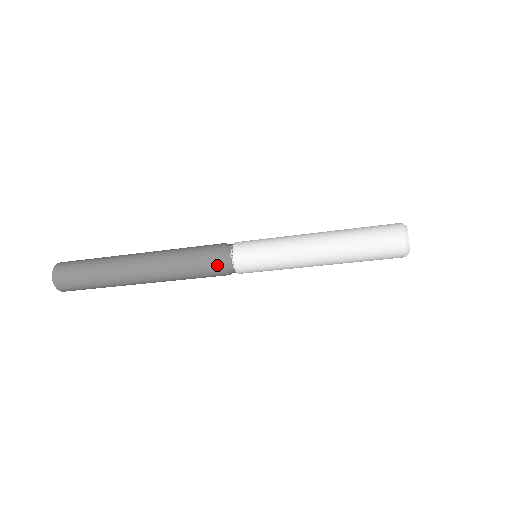
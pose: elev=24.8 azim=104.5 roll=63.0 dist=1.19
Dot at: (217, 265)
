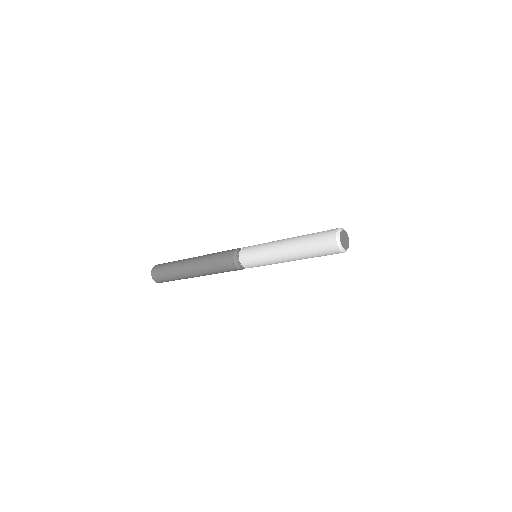
Dot at: (234, 268)
